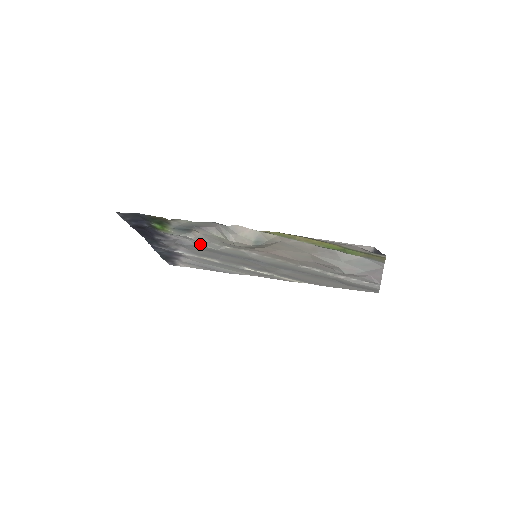
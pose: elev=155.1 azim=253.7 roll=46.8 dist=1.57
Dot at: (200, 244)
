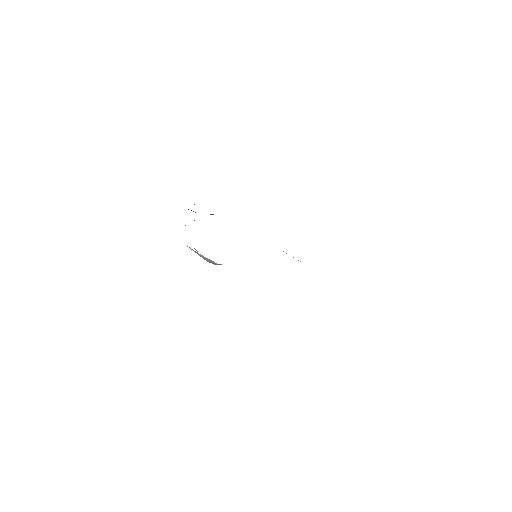
Dot at: occluded
